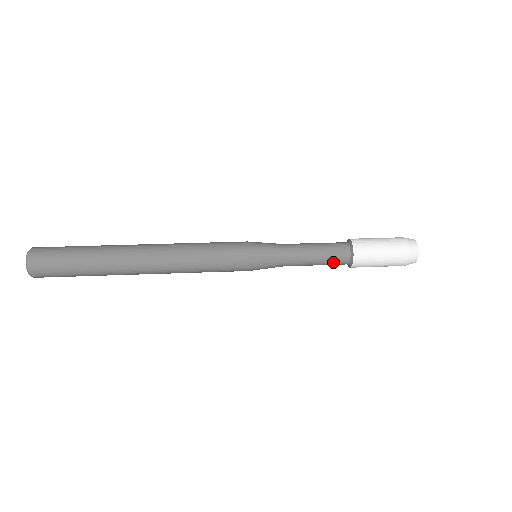
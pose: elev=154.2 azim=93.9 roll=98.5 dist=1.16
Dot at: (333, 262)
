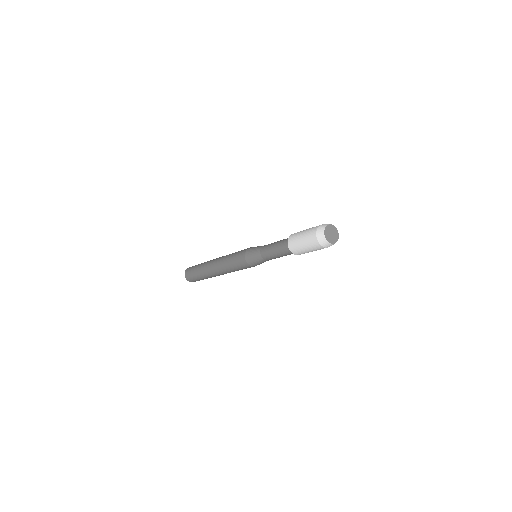
Dot at: (284, 252)
